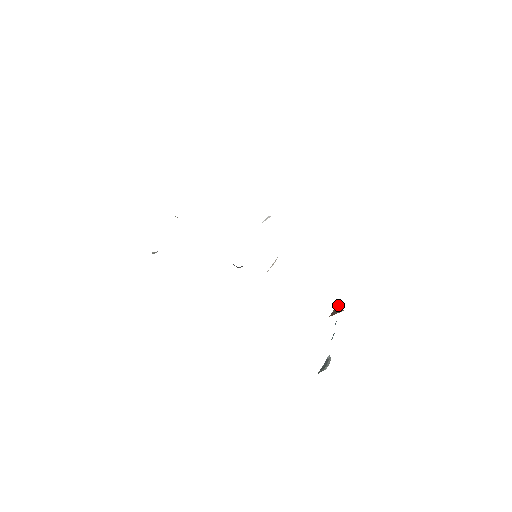
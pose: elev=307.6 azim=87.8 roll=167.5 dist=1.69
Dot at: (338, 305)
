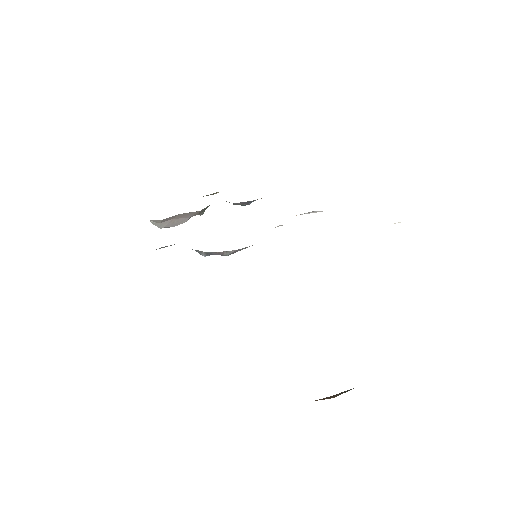
Dot at: occluded
